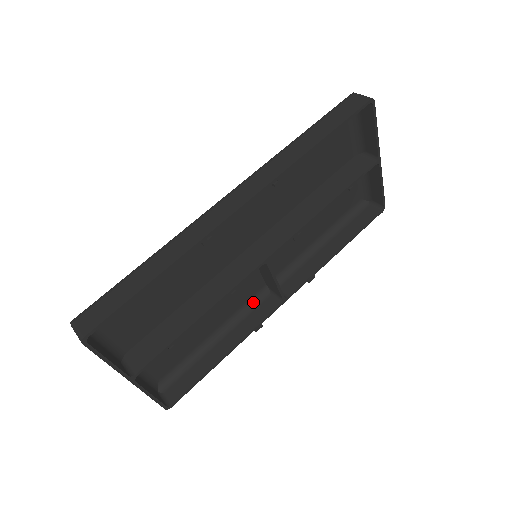
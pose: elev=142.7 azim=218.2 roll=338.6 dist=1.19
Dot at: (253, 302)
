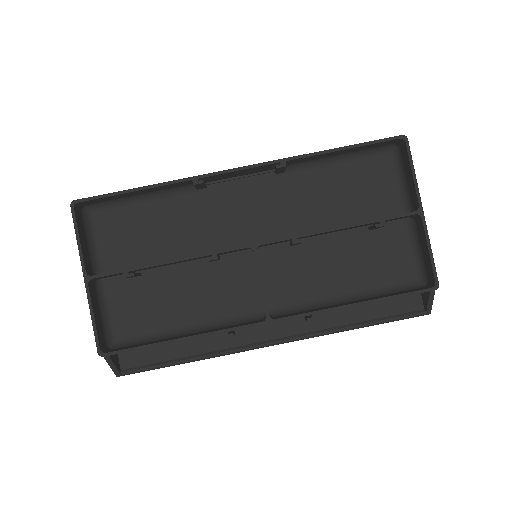
Dot at: (243, 319)
